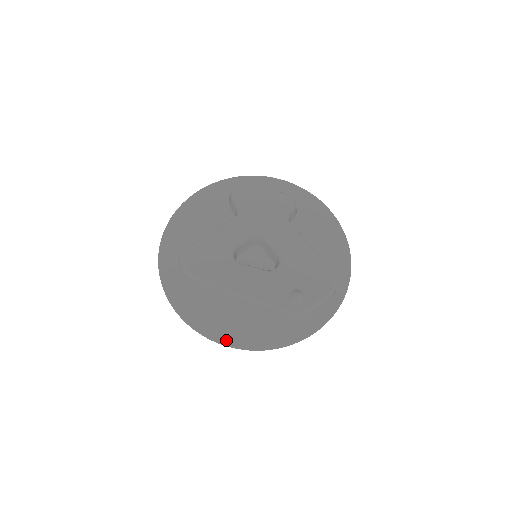
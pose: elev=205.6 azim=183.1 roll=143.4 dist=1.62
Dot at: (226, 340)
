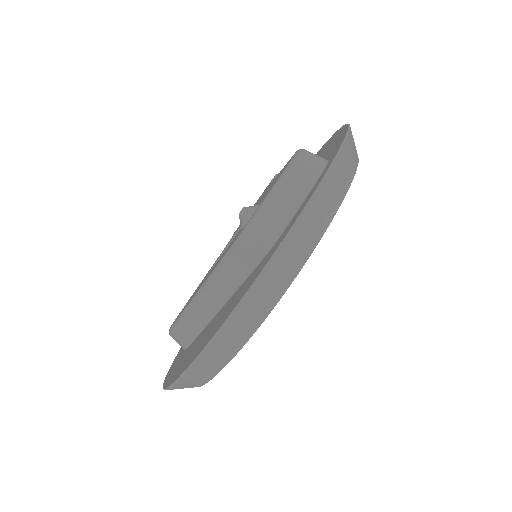
Dot at: (190, 362)
